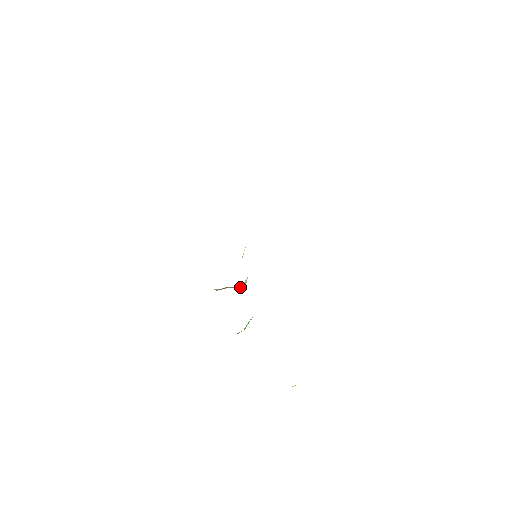
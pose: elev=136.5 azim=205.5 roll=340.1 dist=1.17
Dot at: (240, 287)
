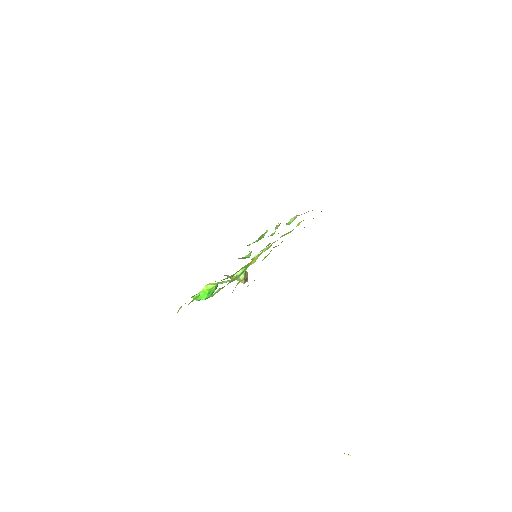
Dot at: occluded
